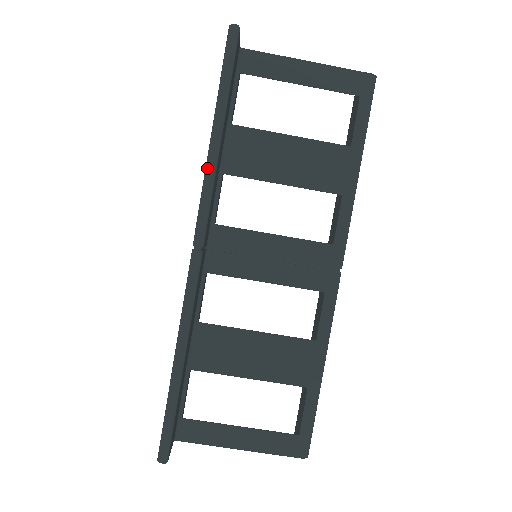
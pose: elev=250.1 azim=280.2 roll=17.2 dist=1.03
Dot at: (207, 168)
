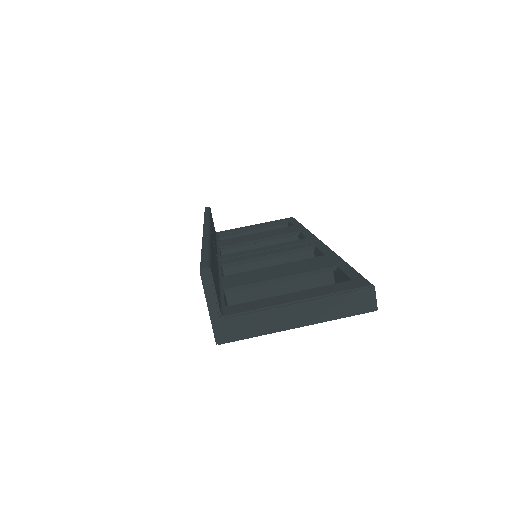
Dot at: (204, 219)
